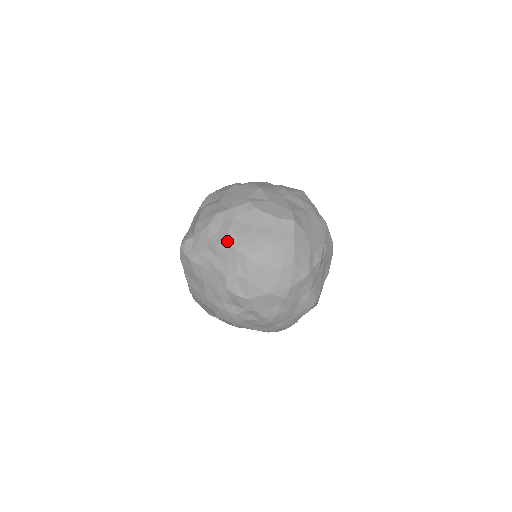
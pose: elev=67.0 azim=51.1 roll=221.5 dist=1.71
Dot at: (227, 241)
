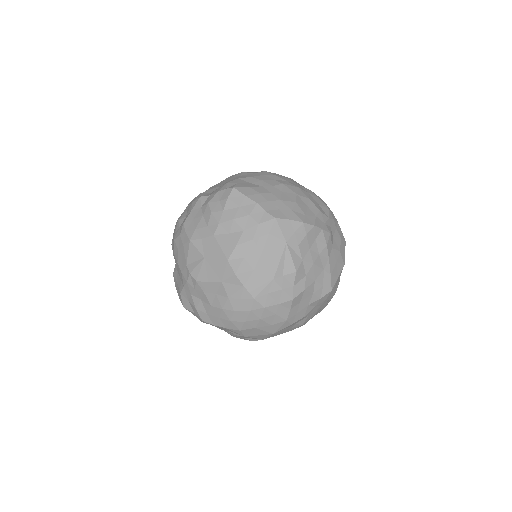
Dot at: (204, 321)
